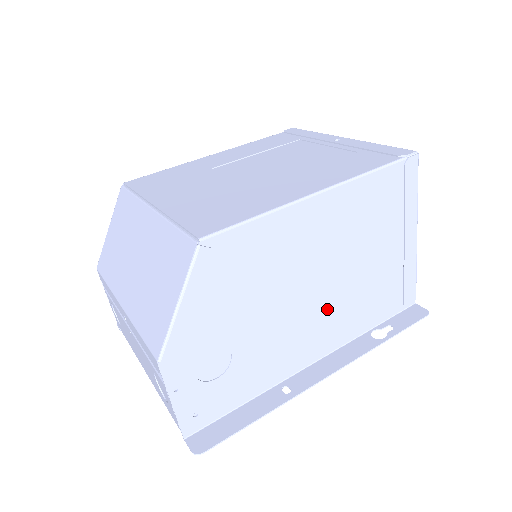
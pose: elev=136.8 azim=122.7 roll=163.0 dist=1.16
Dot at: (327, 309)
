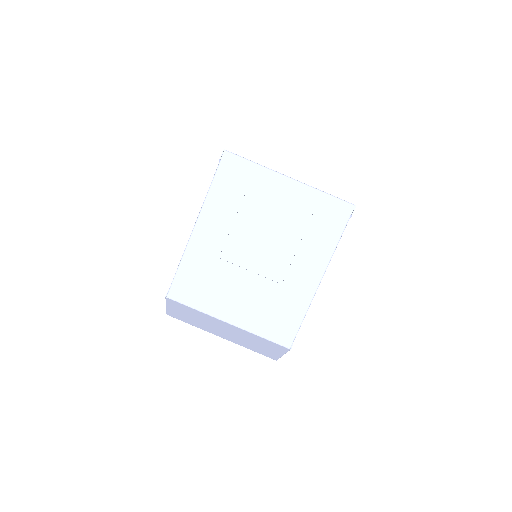
Dot at: occluded
